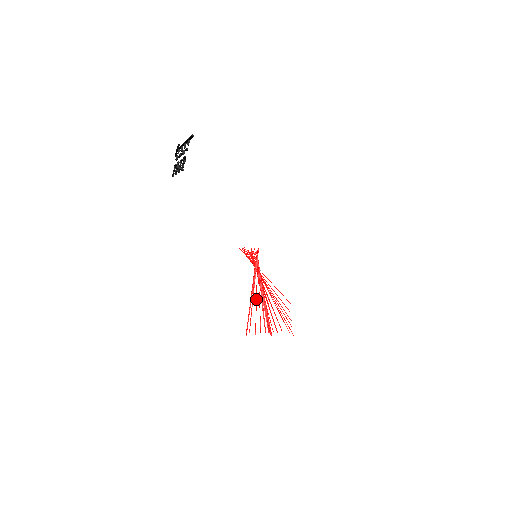
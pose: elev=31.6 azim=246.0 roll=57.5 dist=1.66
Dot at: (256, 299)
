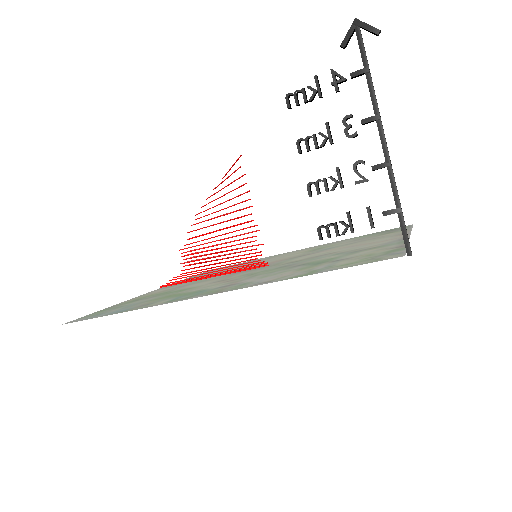
Dot at: (207, 273)
